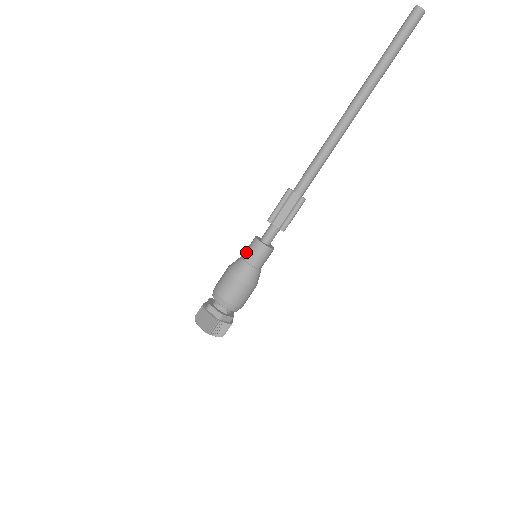
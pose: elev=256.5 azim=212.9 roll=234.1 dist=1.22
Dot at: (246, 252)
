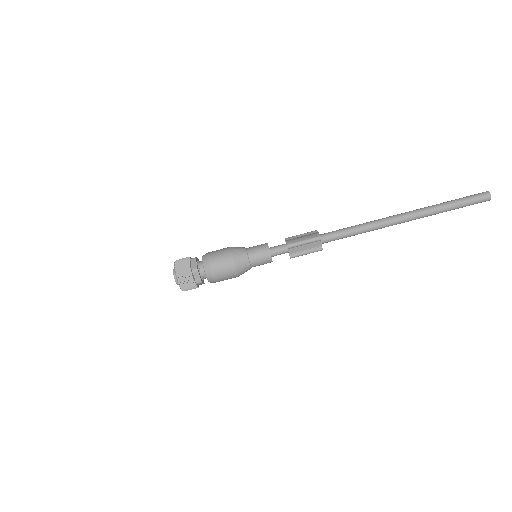
Dot at: (254, 252)
